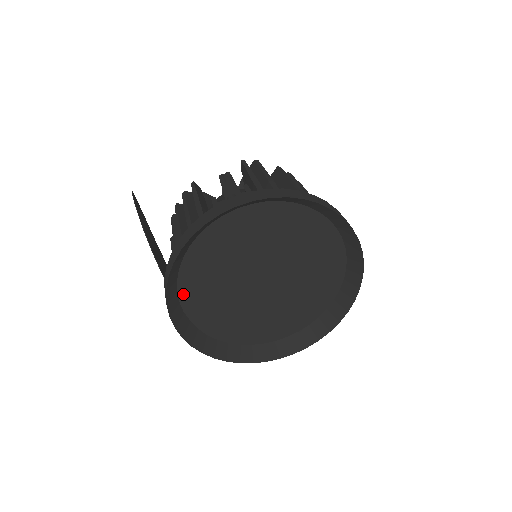
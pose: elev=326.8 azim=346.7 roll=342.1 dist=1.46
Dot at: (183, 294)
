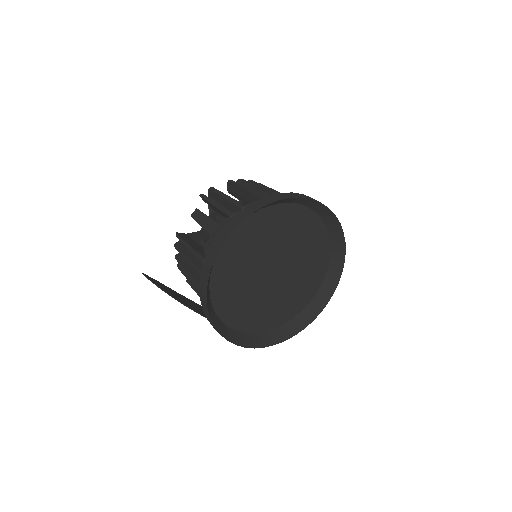
Dot at: (225, 319)
